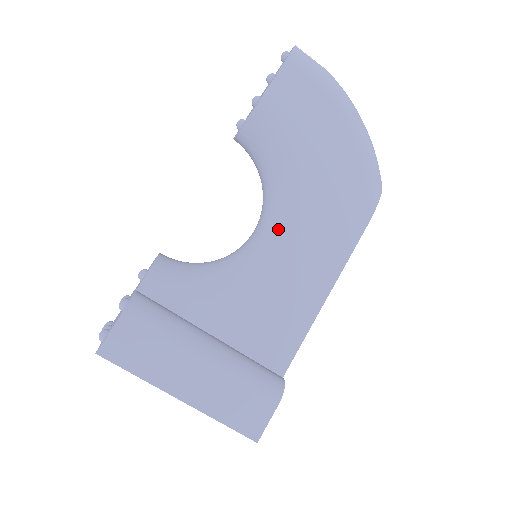
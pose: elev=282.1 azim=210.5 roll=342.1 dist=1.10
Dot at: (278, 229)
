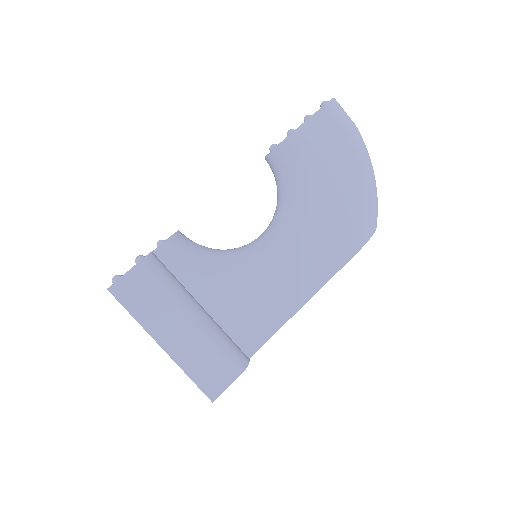
Dot at: (279, 238)
